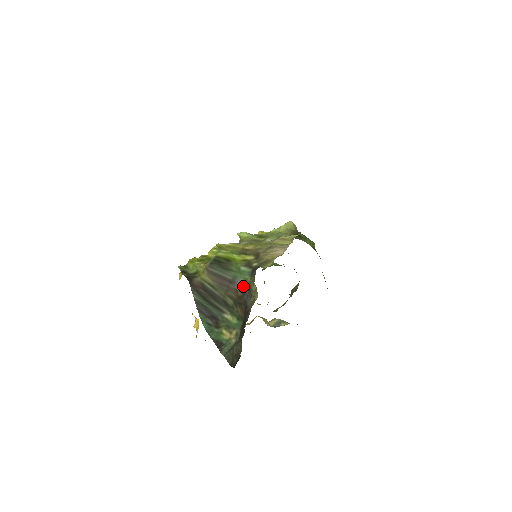
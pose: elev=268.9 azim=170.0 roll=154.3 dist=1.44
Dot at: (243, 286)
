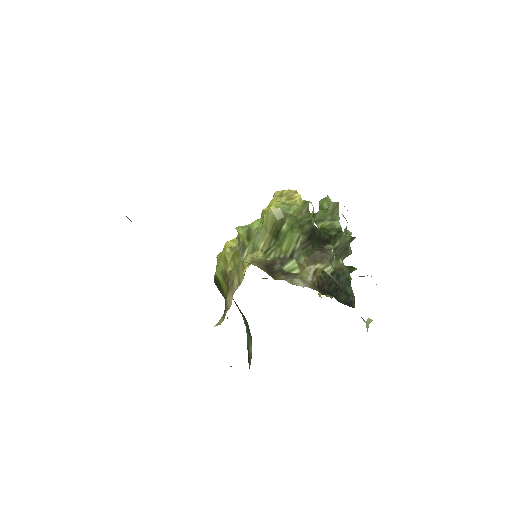
Dot at: occluded
